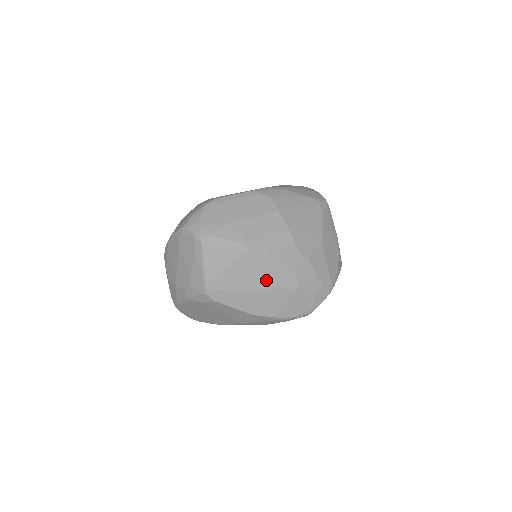
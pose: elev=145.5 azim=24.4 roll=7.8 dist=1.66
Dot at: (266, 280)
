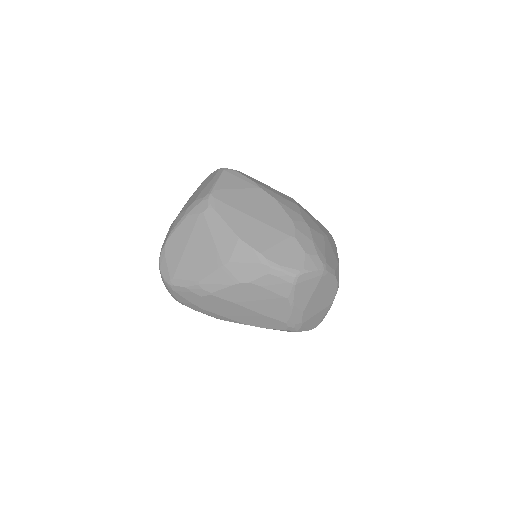
Dot at: (265, 215)
